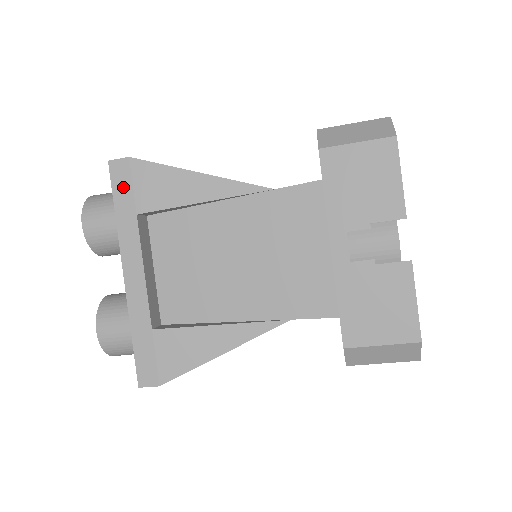
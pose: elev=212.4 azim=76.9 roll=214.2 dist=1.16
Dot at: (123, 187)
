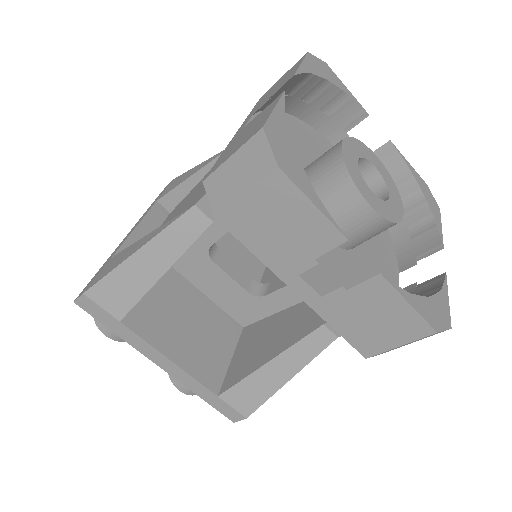
Dot at: (161, 193)
